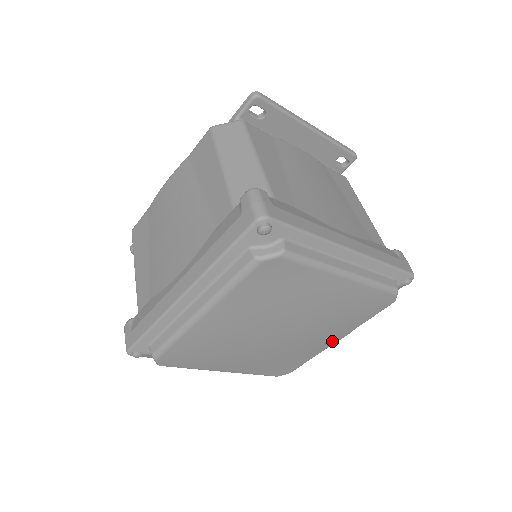
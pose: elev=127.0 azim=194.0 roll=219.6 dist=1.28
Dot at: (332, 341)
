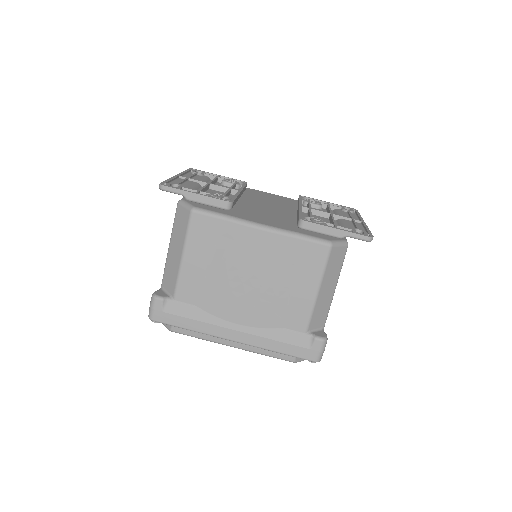
Dot at: occluded
